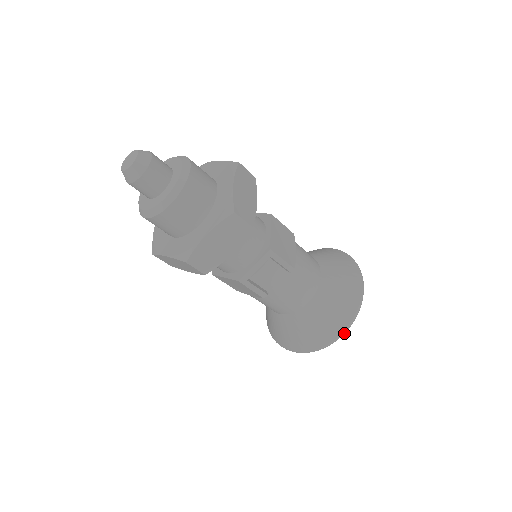
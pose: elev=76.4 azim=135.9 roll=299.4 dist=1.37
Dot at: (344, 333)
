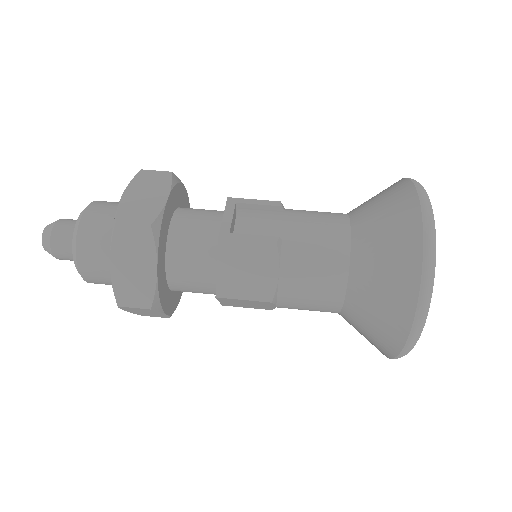
Dot at: (424, 195)
